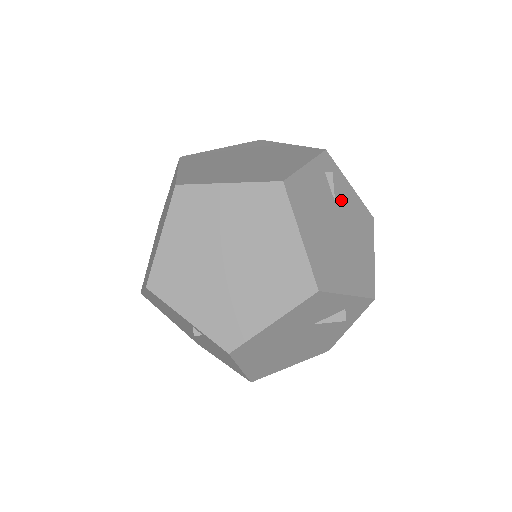
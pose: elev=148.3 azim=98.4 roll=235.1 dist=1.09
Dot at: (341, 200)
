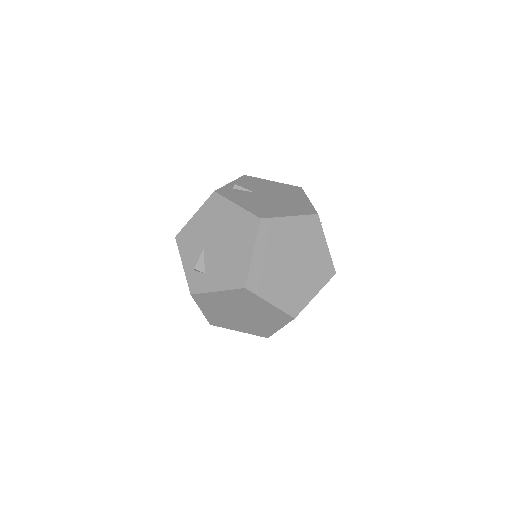
Dot at: occluded
